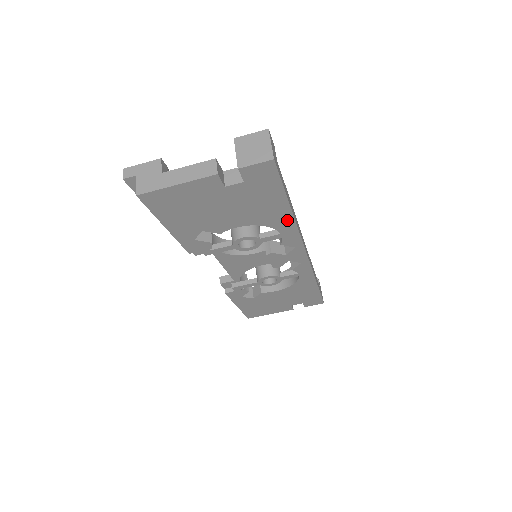
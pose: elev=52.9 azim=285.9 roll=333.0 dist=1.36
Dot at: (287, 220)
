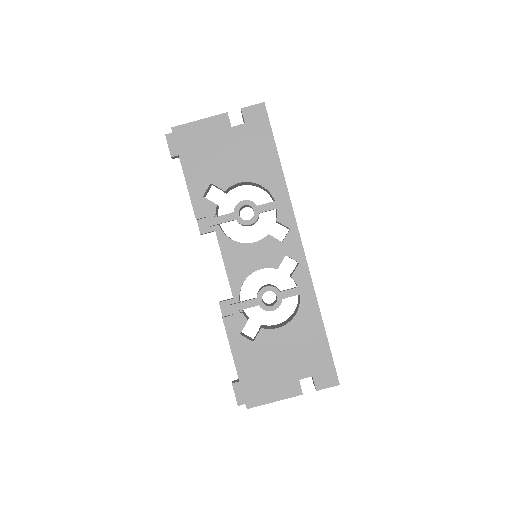
Dot at: (279, 180)
